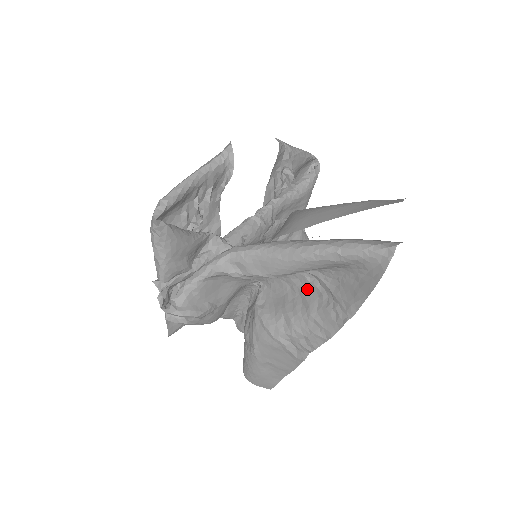
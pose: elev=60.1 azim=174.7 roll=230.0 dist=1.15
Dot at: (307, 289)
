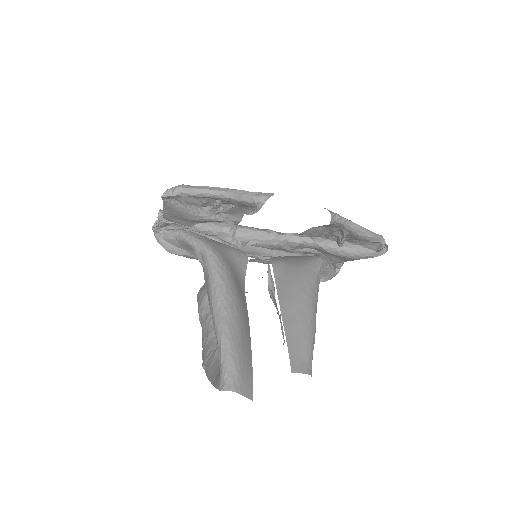
Dot at: occluded
